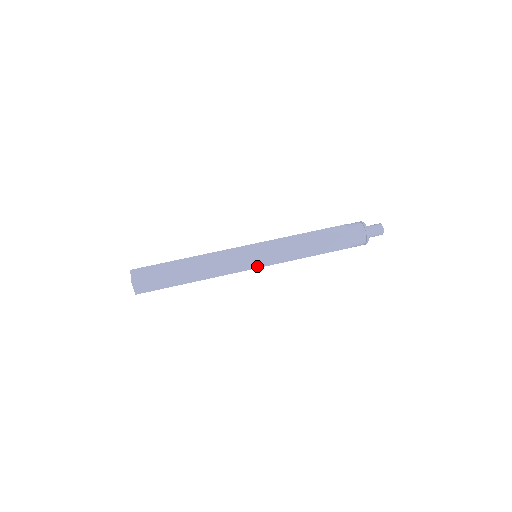
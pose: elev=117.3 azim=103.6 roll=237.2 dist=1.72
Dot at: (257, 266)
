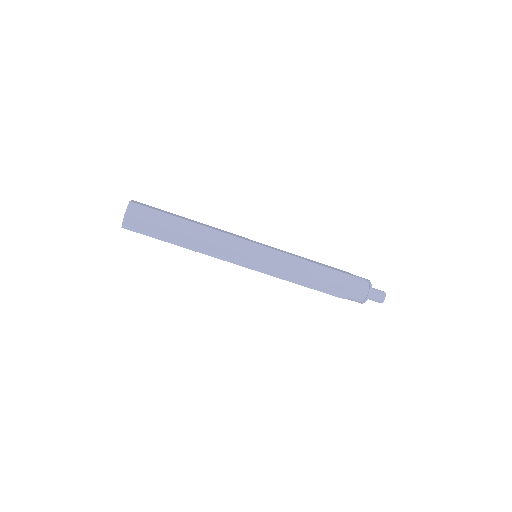
Dot at: (251, 267)
